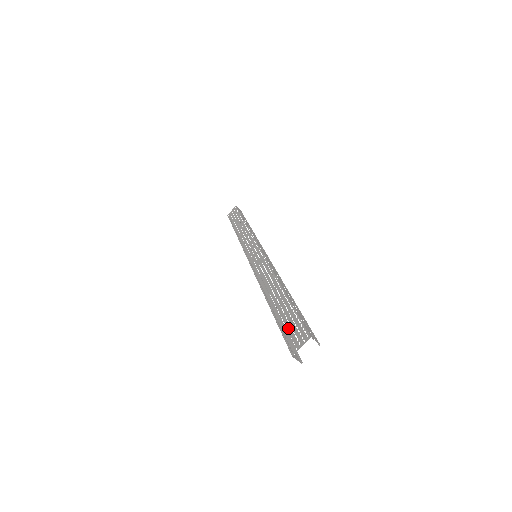
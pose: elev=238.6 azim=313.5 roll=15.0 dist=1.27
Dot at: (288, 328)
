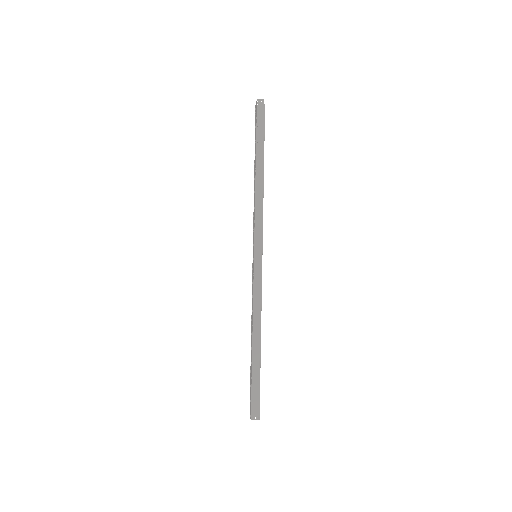
Dot at: (250, 391)
